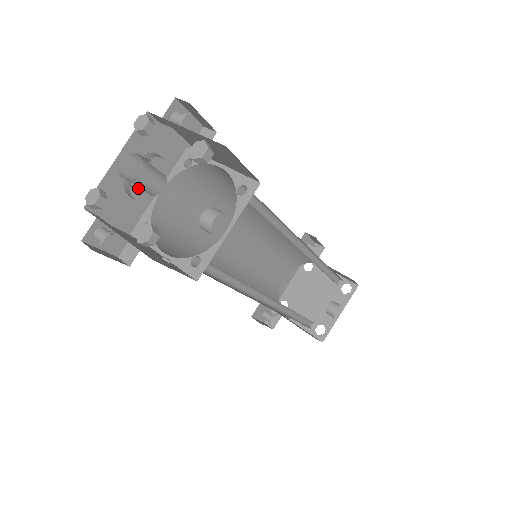
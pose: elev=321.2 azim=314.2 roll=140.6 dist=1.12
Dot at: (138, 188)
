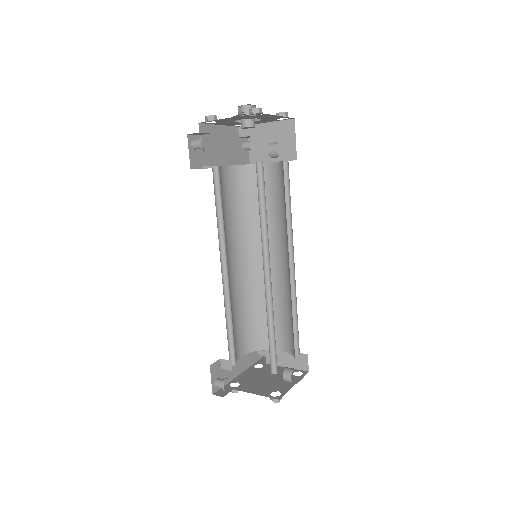
Dot at: (218, 151)
